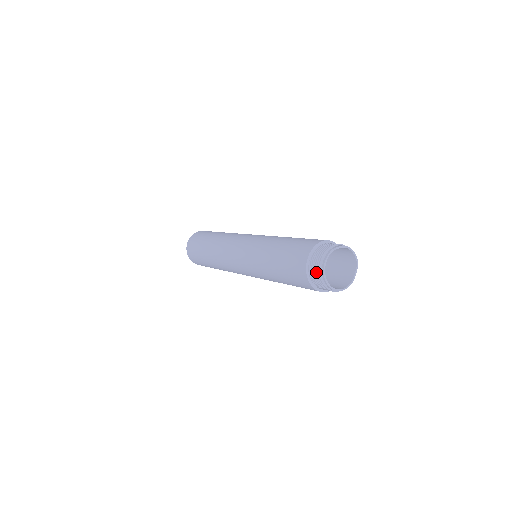
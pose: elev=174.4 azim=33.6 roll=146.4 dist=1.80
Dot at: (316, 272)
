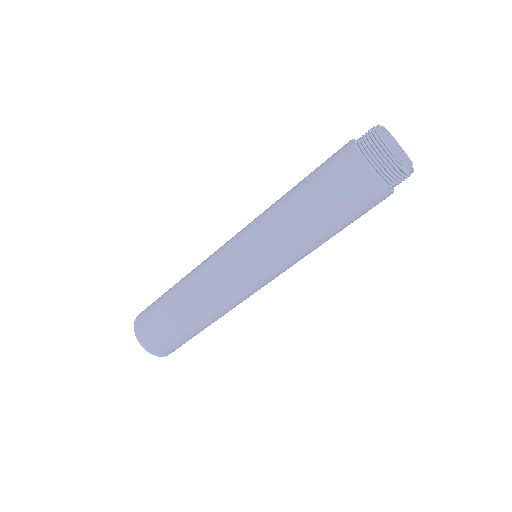
Dot at: (370, 140)
